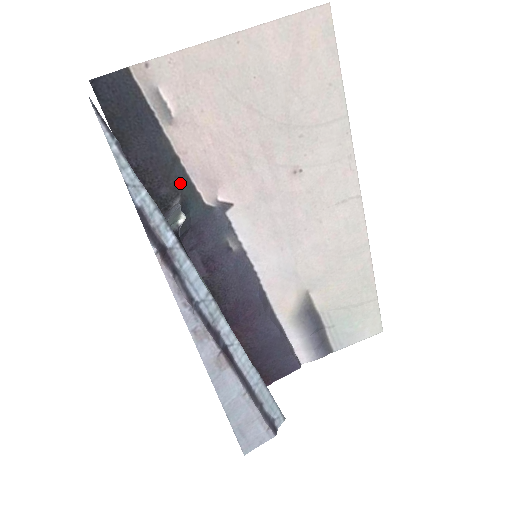
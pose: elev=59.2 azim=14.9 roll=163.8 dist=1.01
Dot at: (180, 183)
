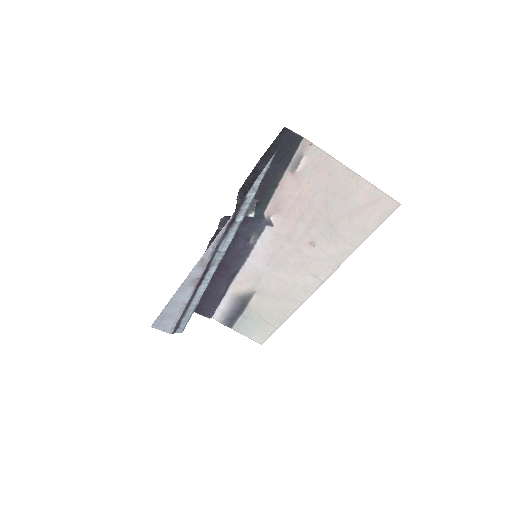
Dot at: (266, 196)
